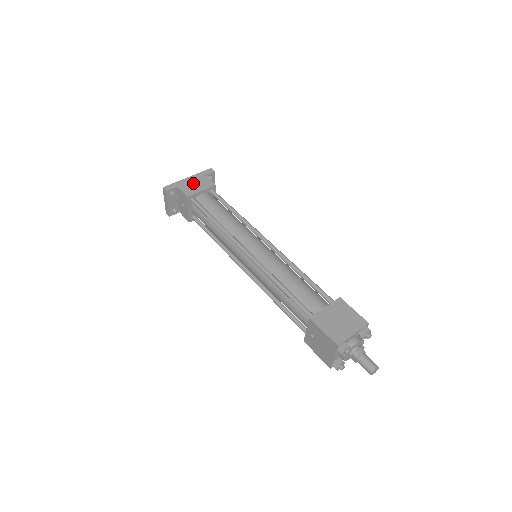
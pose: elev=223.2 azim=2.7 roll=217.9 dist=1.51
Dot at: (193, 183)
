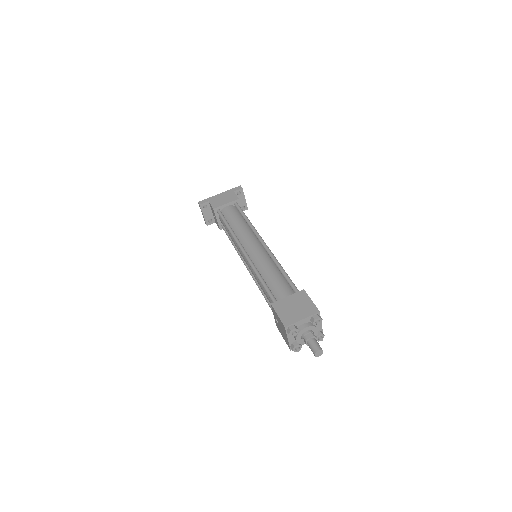
Dot at: (222, 198)
